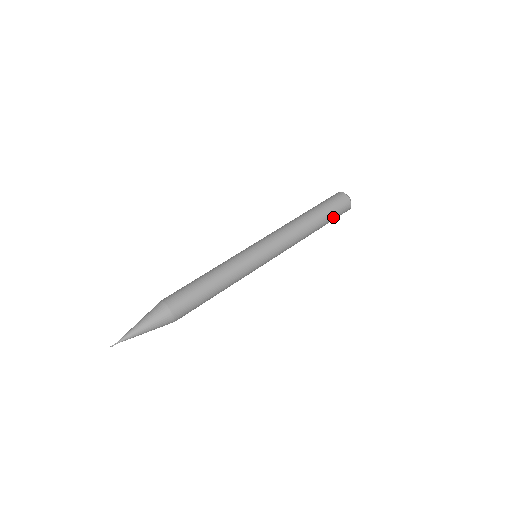
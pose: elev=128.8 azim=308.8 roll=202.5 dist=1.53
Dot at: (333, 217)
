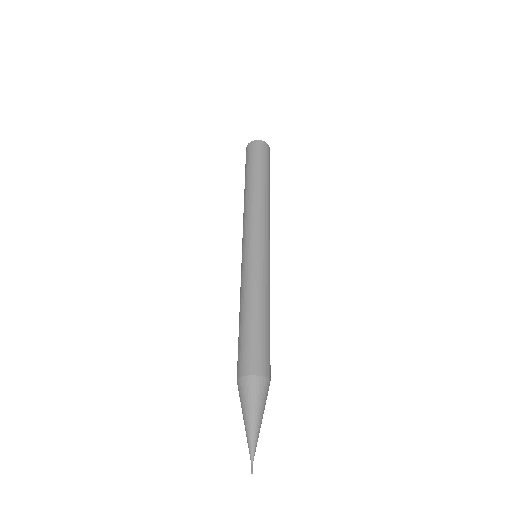
Dot at: occluded
